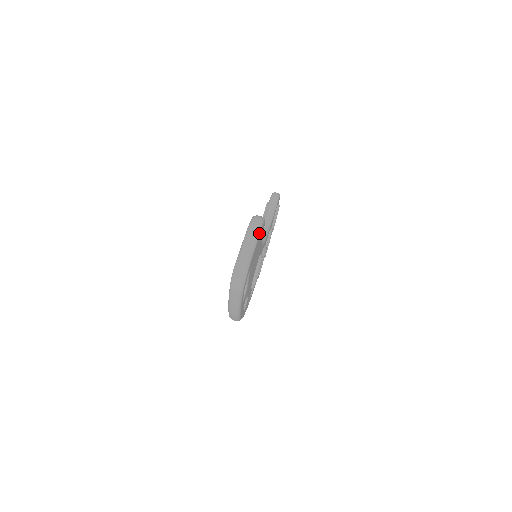
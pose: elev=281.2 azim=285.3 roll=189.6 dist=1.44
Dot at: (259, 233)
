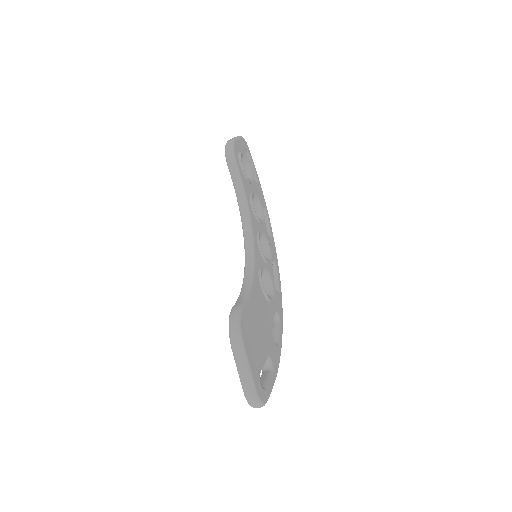
Dot at: (244, 352)
